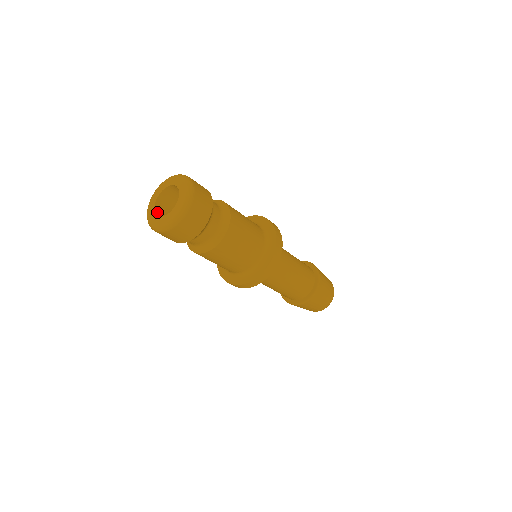
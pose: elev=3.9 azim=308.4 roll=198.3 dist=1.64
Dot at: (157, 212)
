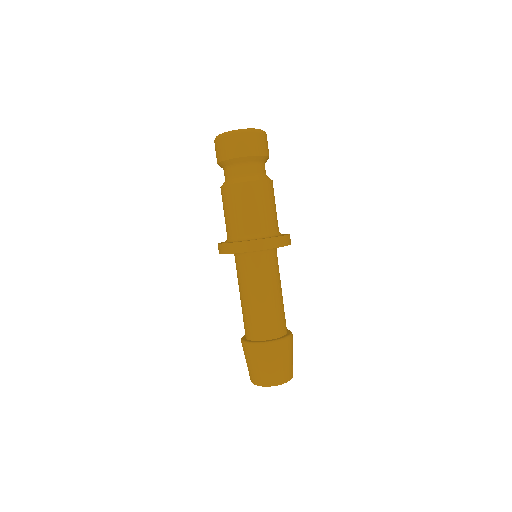
Dot at: occluded
